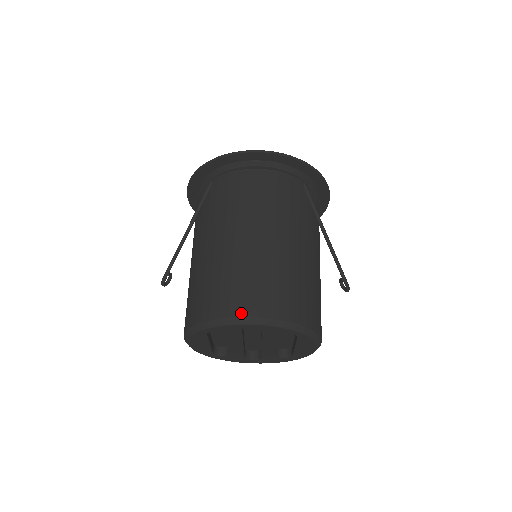
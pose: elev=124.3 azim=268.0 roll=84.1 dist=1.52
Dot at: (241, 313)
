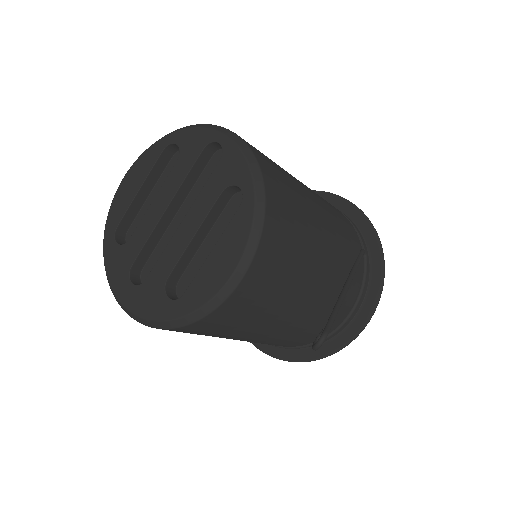
Dot at: occluded
